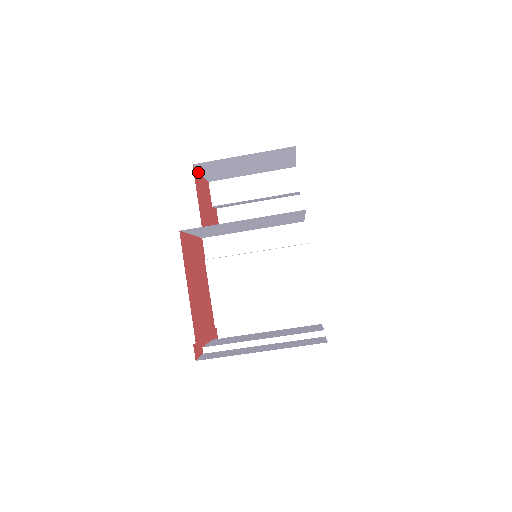
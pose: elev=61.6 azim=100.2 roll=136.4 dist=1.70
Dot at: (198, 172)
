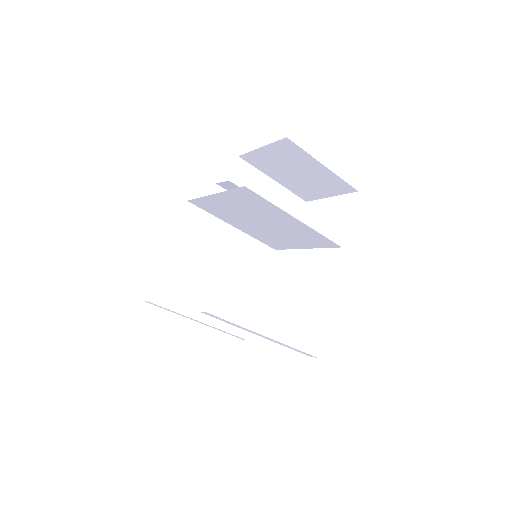
Dot at: (269, 145)
